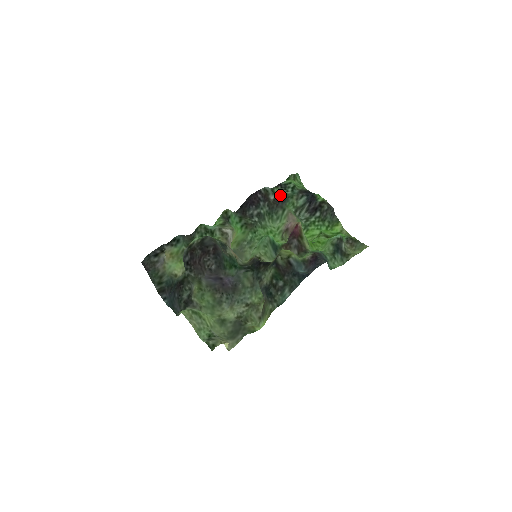
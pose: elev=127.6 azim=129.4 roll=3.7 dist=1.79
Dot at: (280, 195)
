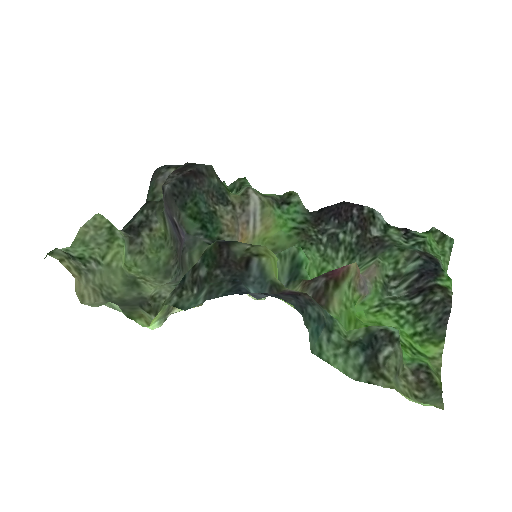
Dot at: (389, 237)
